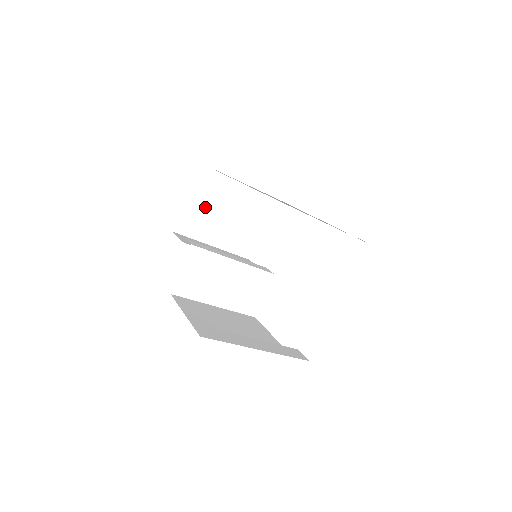
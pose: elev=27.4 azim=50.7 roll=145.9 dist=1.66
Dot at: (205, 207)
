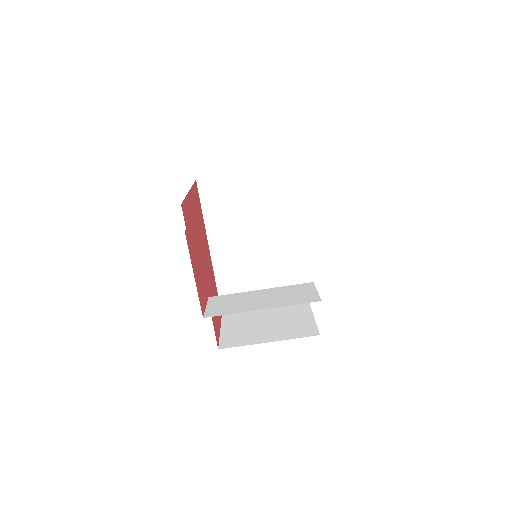
Dot at: (242, 329)
